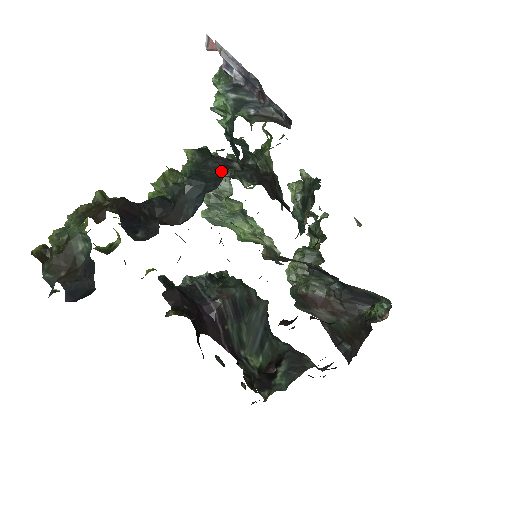
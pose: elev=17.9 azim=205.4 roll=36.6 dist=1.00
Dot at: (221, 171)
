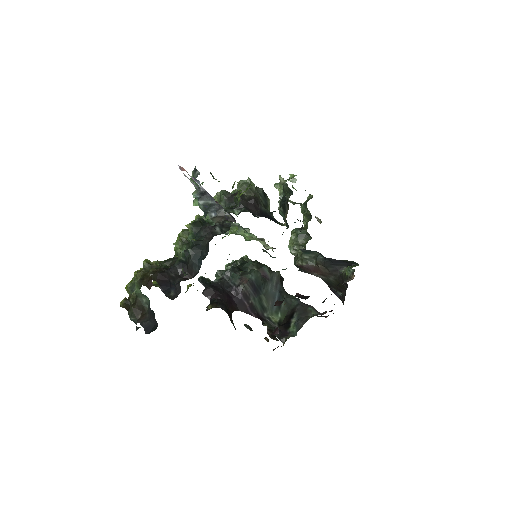
Dot at: (209, 239)
